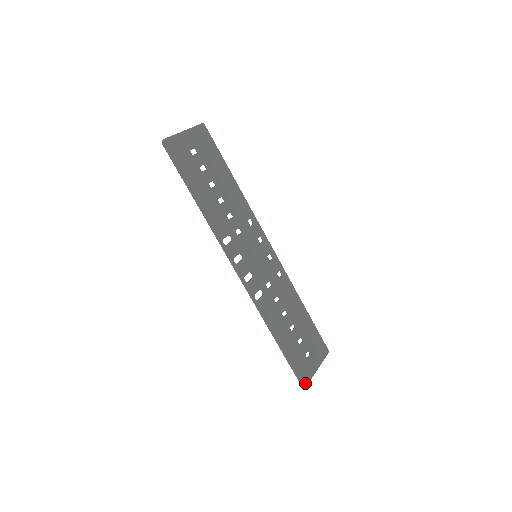
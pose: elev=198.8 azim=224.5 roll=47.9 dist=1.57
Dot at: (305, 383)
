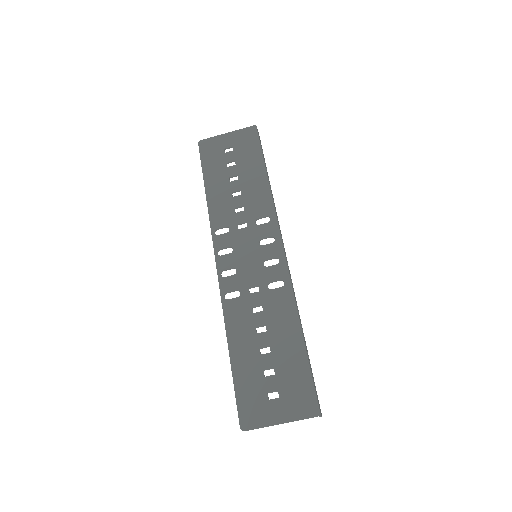
Dot at: (246, 425)
